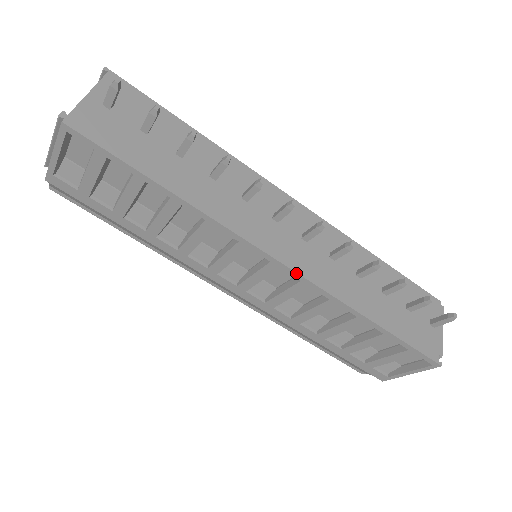
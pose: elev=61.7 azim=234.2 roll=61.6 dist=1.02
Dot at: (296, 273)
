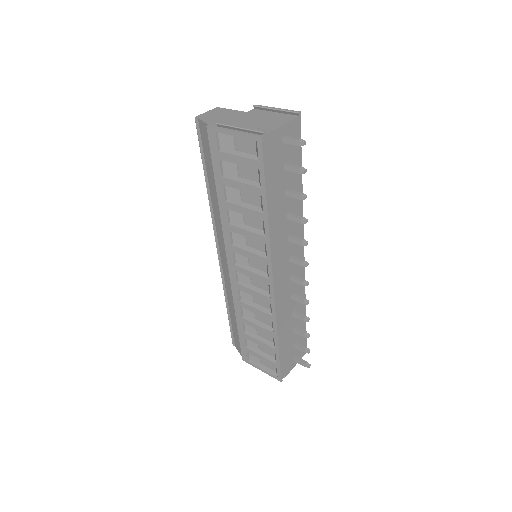
Dot at: (274, 294)
